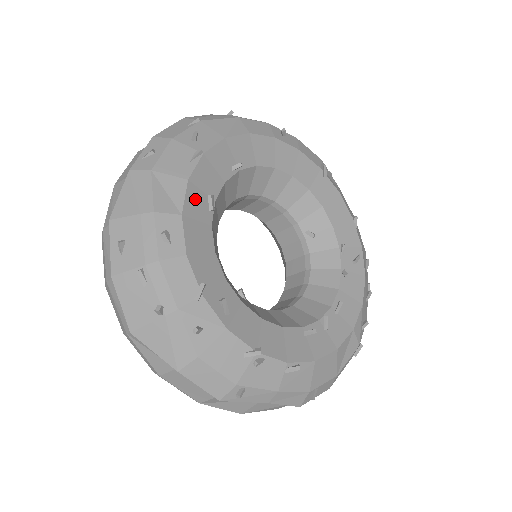
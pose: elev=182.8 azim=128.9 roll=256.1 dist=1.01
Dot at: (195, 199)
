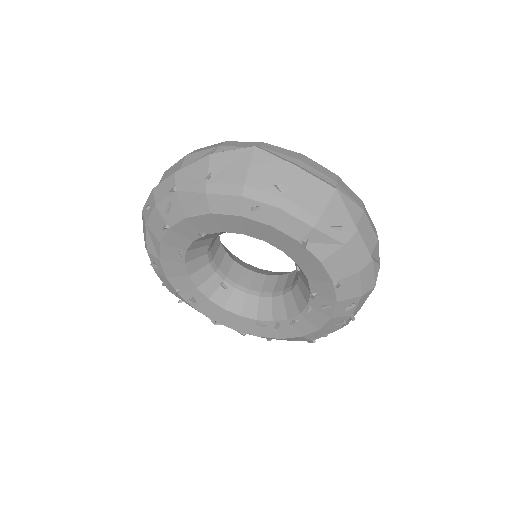
Dot at: (168, 252)
